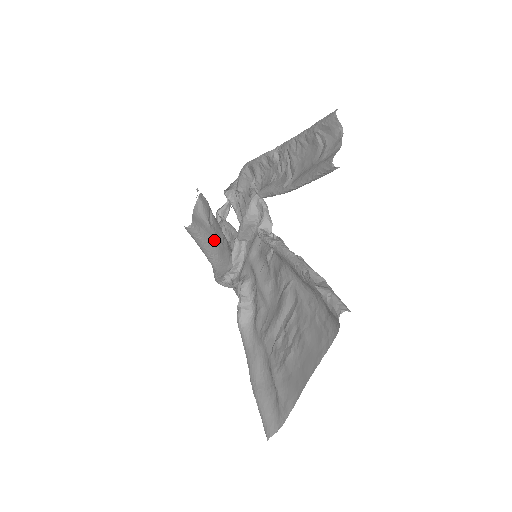
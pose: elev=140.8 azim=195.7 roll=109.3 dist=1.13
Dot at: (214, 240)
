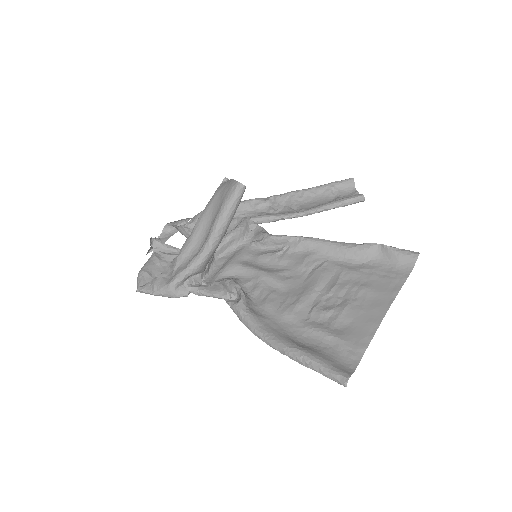
Dot at: occluded
